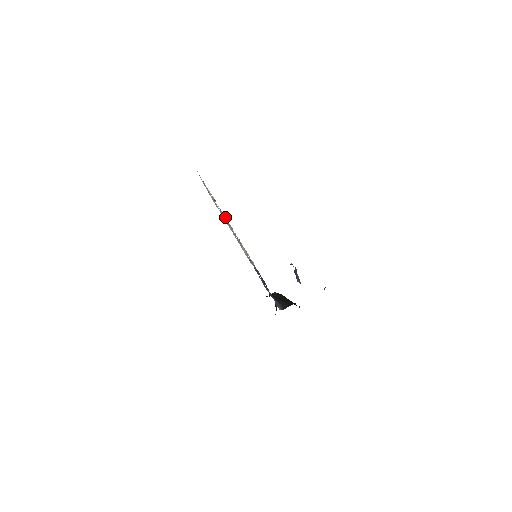
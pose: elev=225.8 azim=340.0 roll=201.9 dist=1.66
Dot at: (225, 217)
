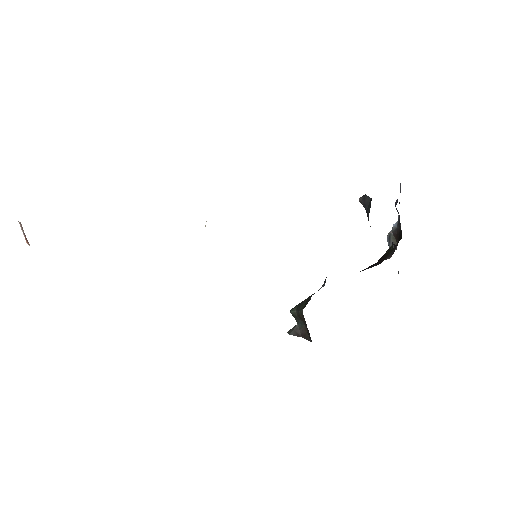
Dot at: occluded
